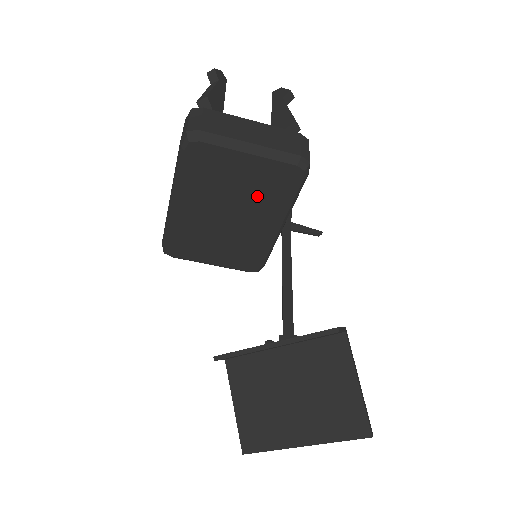
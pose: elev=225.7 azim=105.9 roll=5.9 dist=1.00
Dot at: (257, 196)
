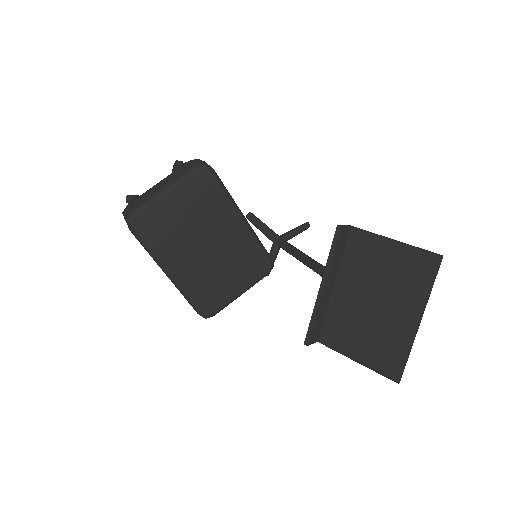
Dot at: (204, 214)
